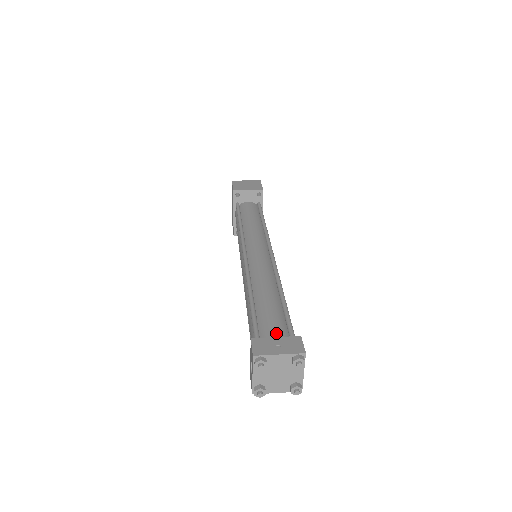
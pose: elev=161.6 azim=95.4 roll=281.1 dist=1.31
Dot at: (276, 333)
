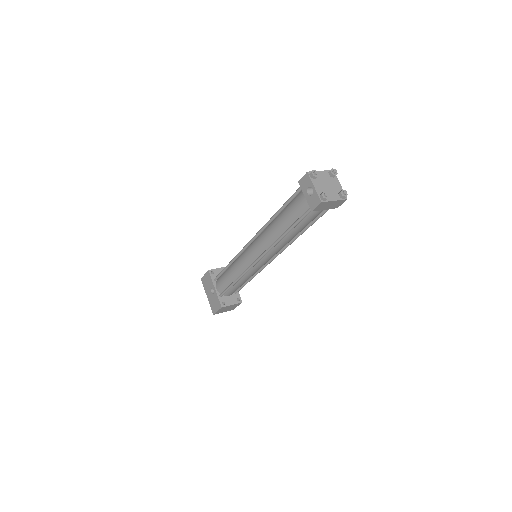
Dot at: occluded
